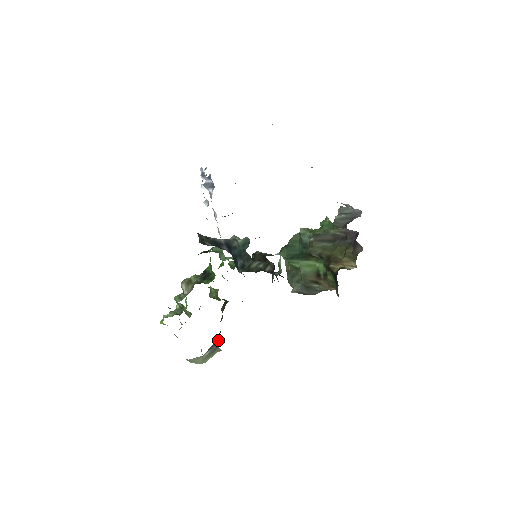
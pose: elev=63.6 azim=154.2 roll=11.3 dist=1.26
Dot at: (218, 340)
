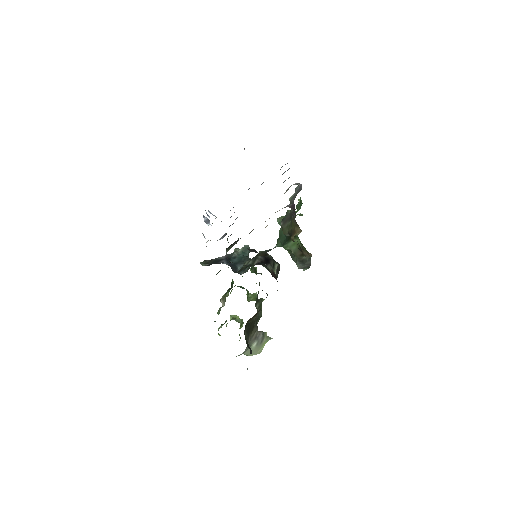
Dot at: (261, 331)
